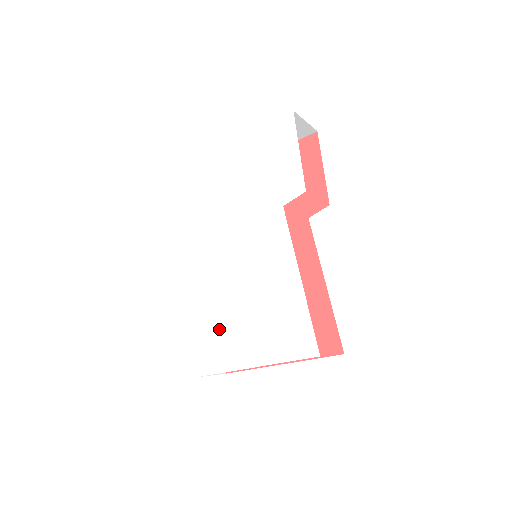
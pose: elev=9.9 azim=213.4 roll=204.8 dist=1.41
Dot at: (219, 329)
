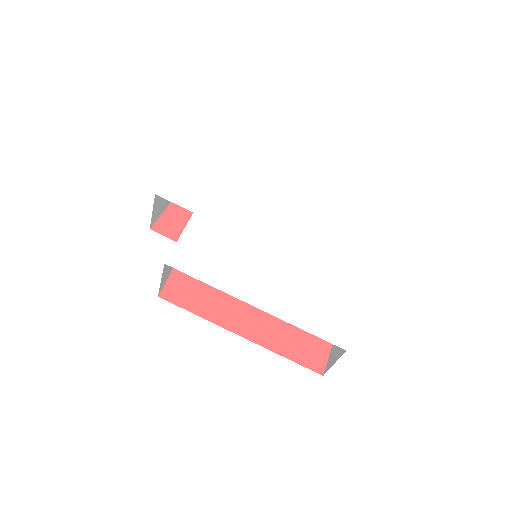
Dot at: (315, 298)
